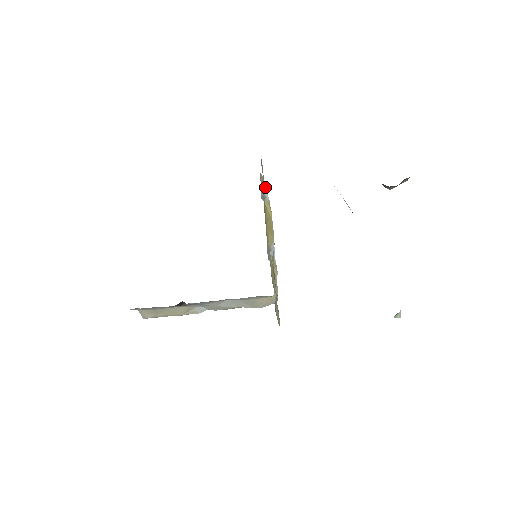
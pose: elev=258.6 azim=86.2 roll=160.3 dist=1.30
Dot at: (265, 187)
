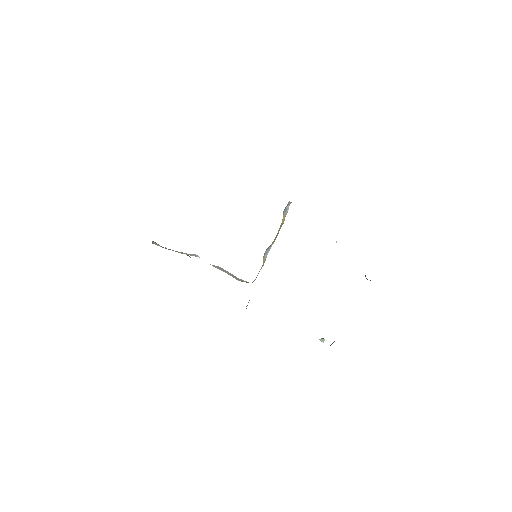
Dot at: (290, 202)
